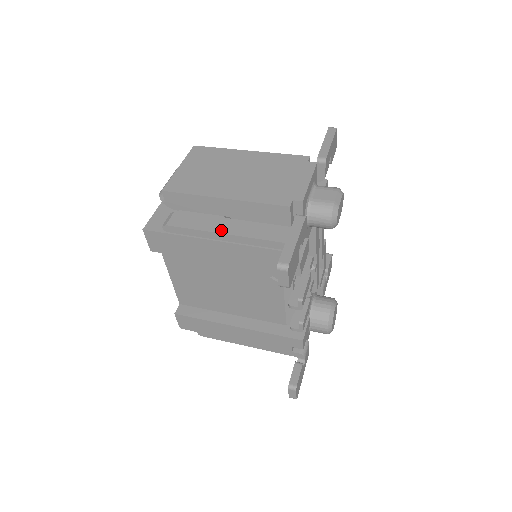
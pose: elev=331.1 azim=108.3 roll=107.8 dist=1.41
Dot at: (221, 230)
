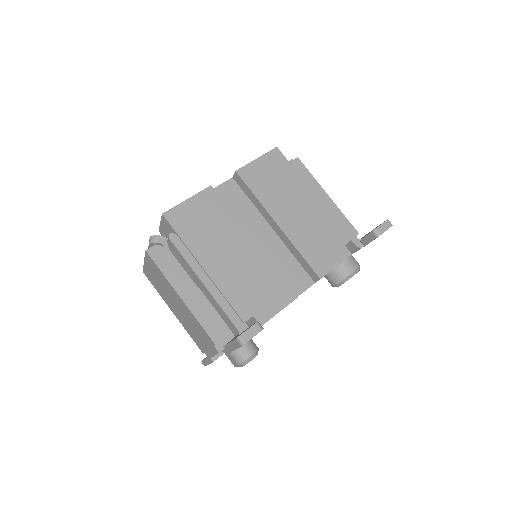
Dot at: occluded
